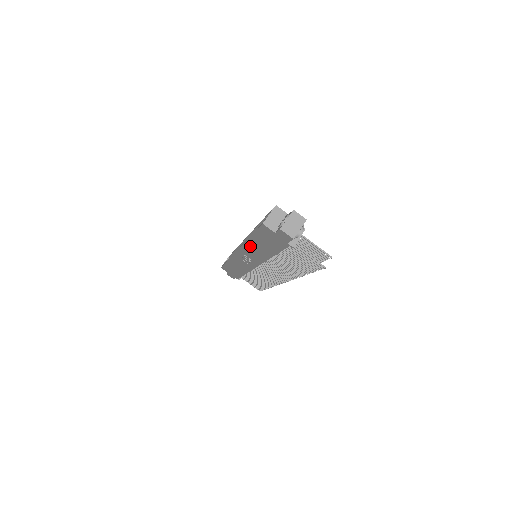
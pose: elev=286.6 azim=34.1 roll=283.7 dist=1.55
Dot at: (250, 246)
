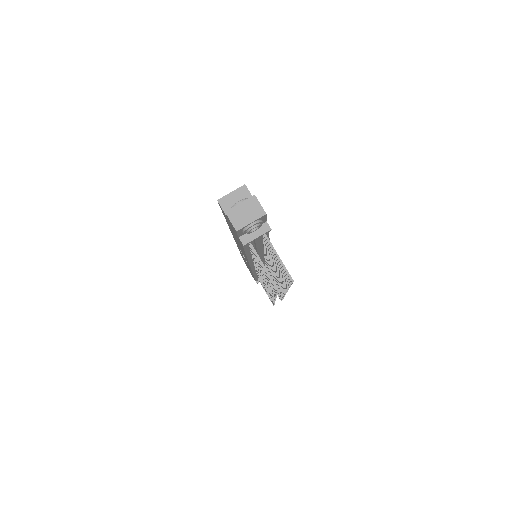
Dot at: occluded
